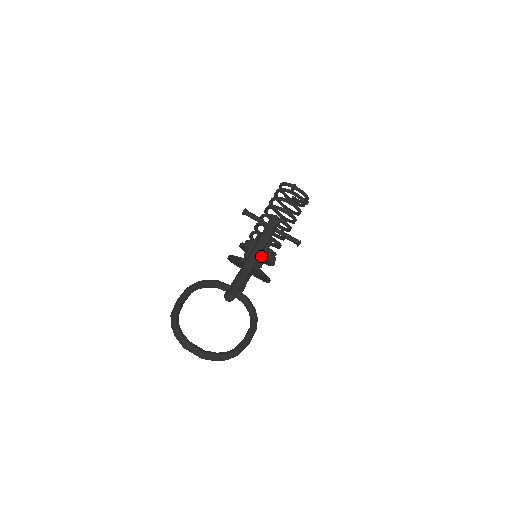
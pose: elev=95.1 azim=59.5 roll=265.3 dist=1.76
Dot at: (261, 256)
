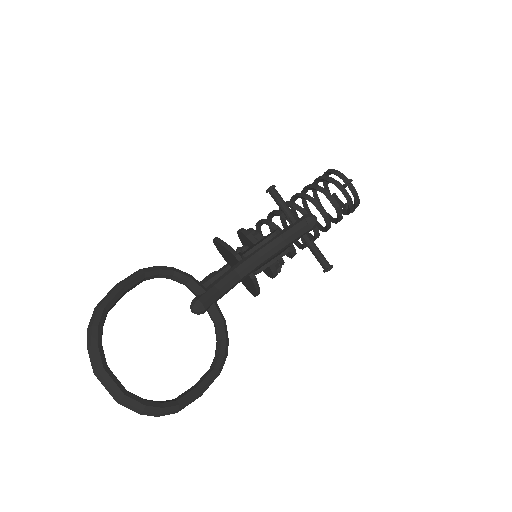
Dot at: (267, 264)
